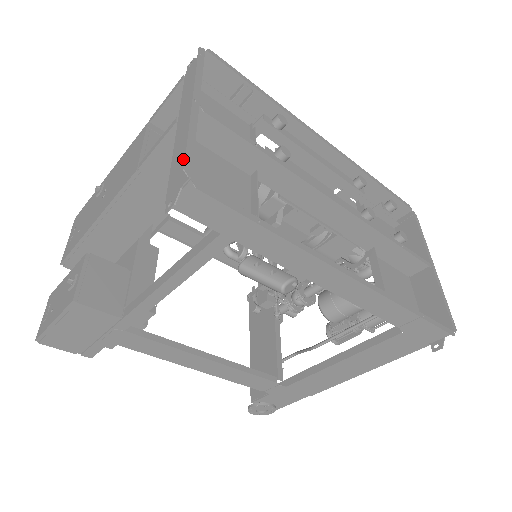
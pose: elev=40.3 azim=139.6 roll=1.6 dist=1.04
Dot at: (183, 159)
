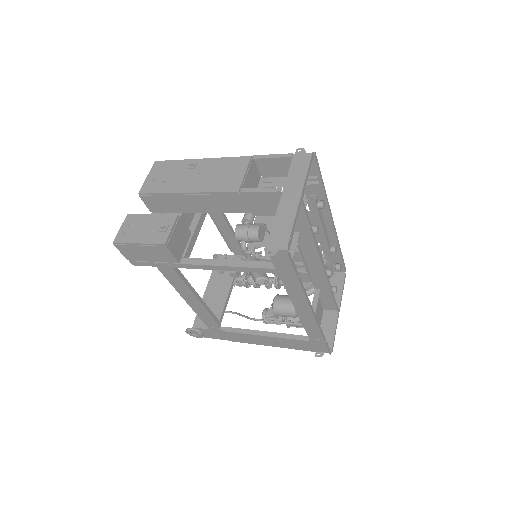
Dot at: (284, 230)
